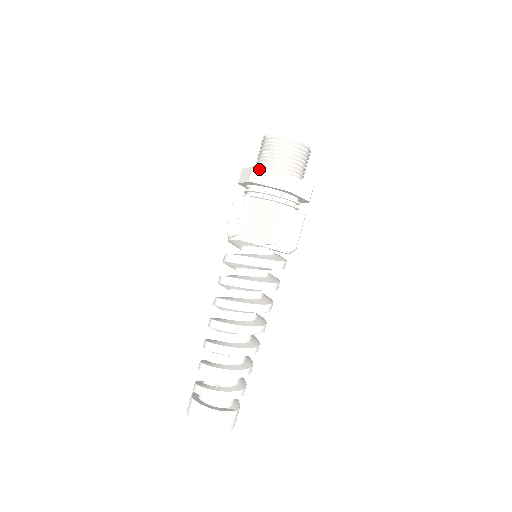
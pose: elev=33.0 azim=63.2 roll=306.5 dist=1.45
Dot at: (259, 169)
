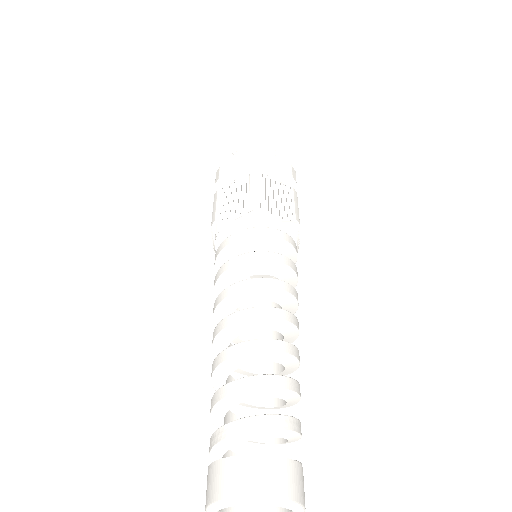
Dot at: (220, 168)
